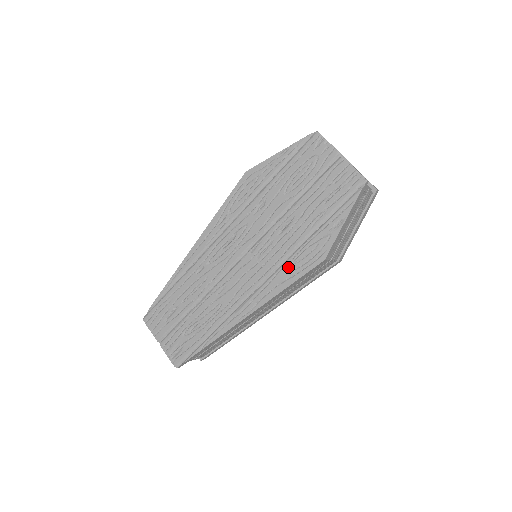
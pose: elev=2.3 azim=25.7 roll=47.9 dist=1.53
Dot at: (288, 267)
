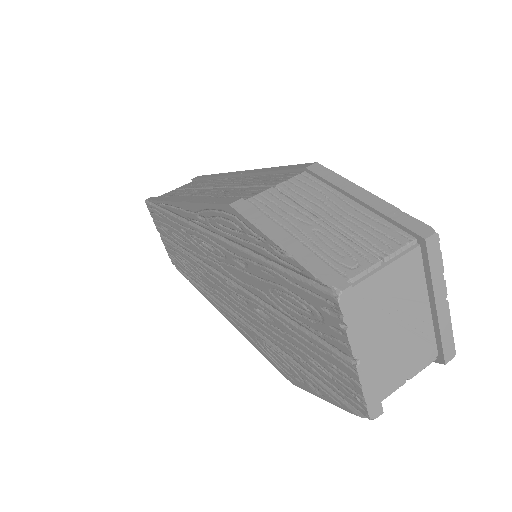
Dot at: (258, 339)
